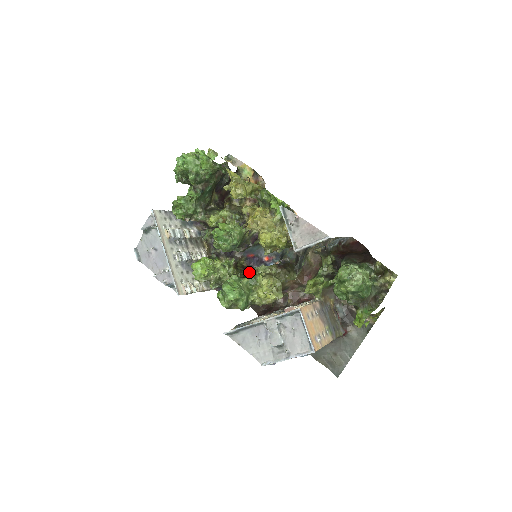
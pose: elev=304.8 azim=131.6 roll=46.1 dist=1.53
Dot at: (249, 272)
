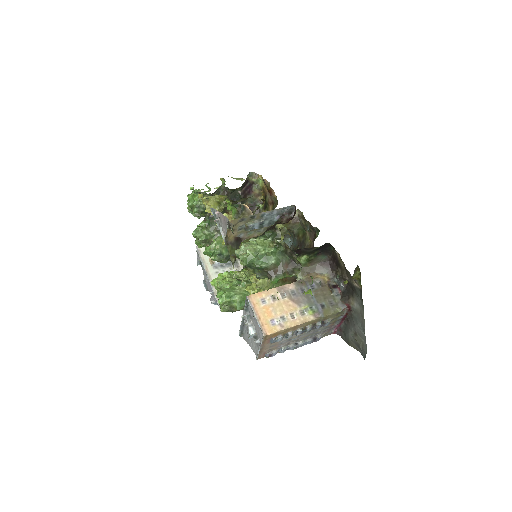
Dot at: occluded
